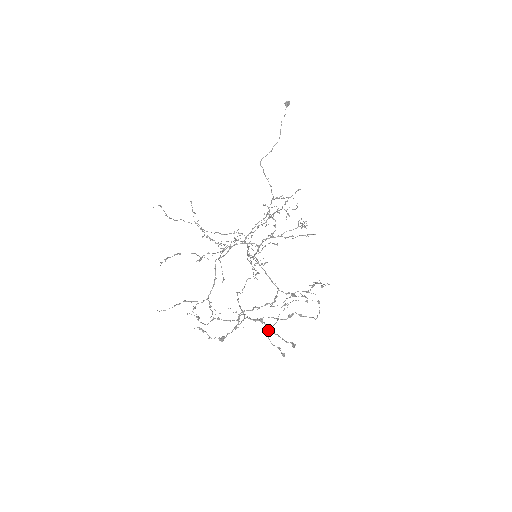
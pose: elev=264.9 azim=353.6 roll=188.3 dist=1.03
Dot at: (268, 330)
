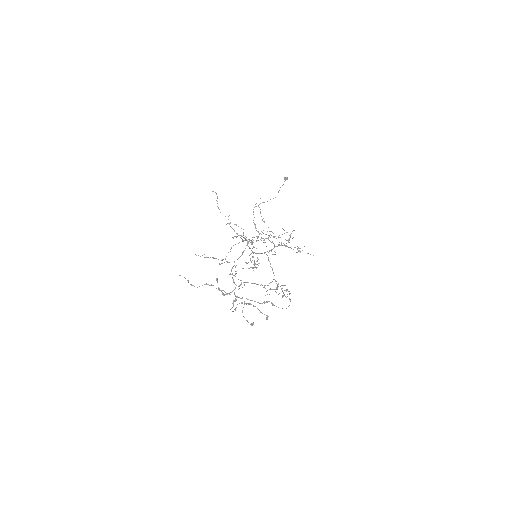
Dot at: (250, 304)
